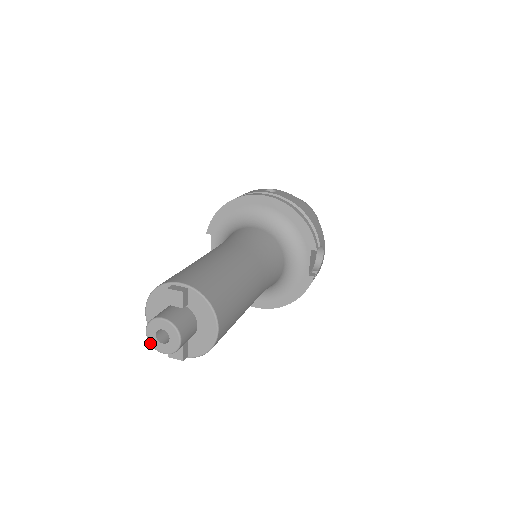
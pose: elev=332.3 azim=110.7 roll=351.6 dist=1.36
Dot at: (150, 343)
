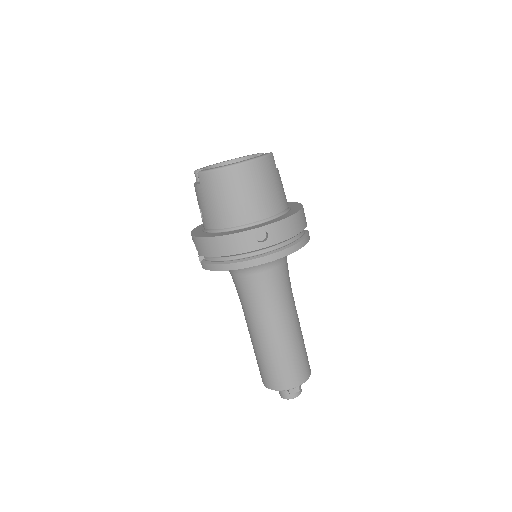
Dot at: occluded
